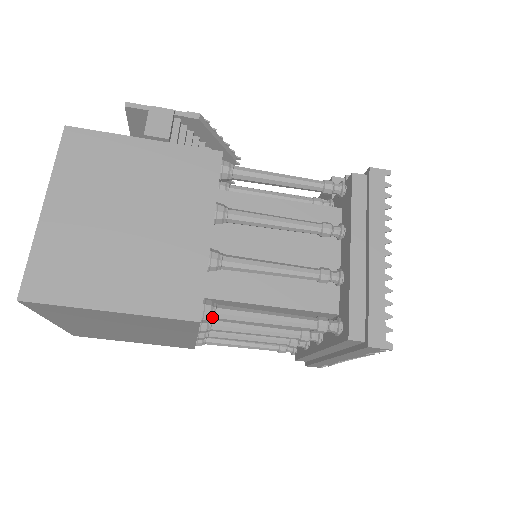
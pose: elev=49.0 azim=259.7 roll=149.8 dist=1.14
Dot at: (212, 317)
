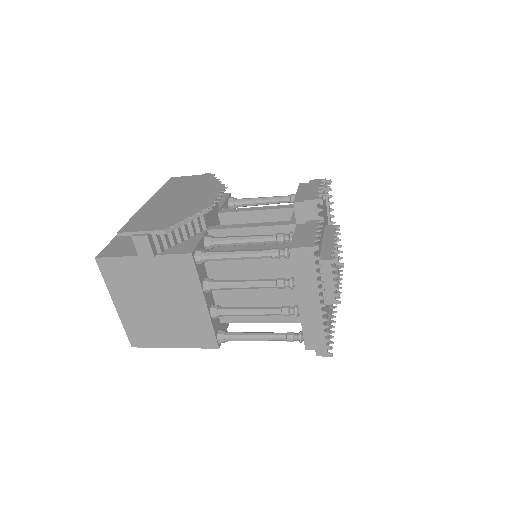
Dot at: occluded
